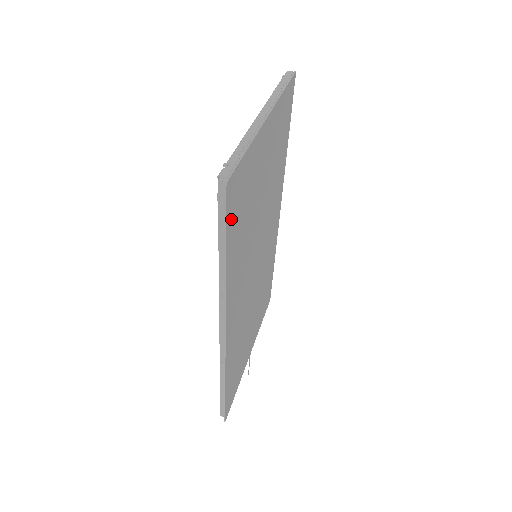
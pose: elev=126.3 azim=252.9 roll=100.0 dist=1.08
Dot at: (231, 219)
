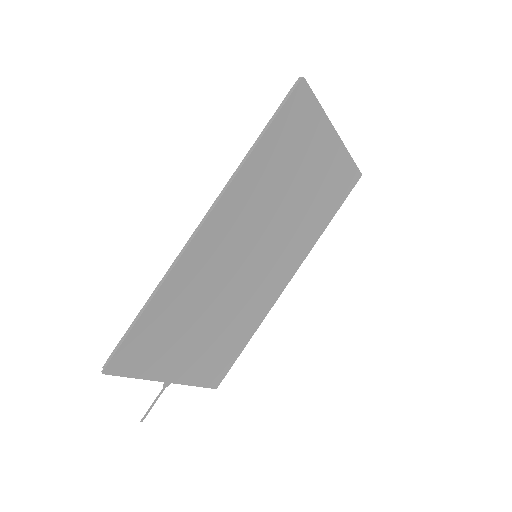
Dot at: (285, 117)
